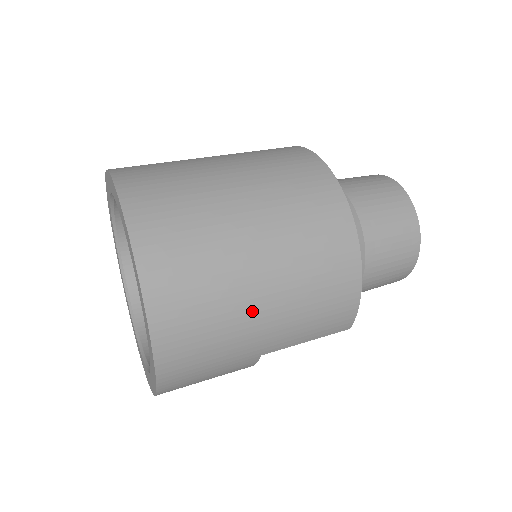
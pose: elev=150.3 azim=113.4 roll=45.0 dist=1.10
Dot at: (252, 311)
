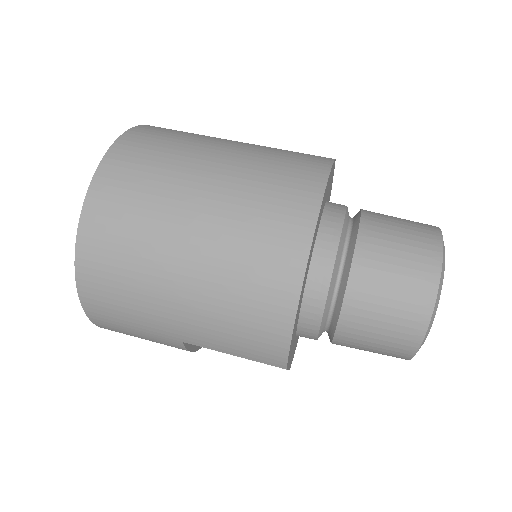
Dot at: (166, 291)
